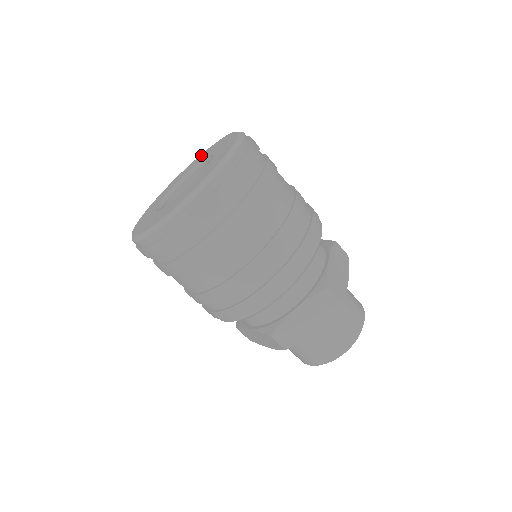
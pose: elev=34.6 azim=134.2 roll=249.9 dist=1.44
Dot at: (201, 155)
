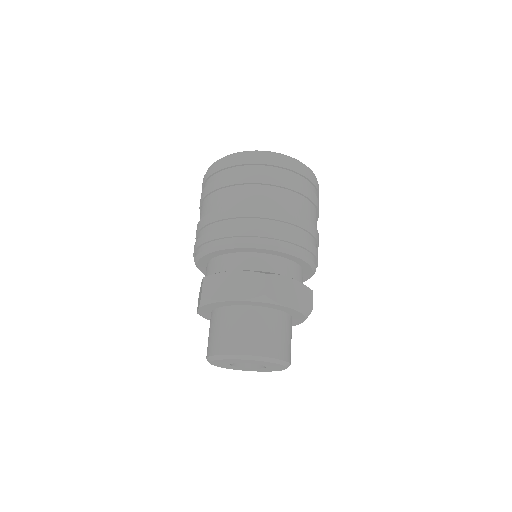
Dot at: occluded
